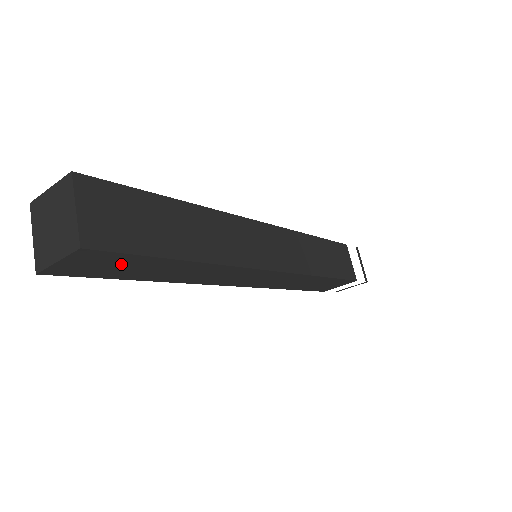
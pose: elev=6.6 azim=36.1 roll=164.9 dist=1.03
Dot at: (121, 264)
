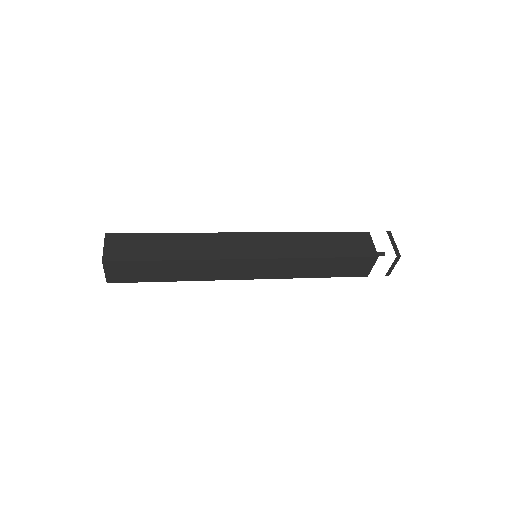
Dot at: (136, 269)
